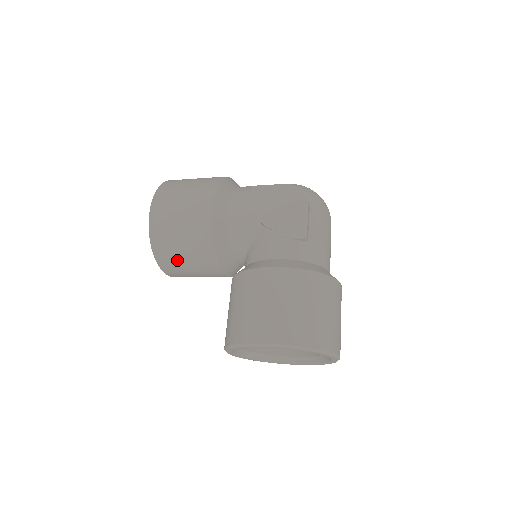
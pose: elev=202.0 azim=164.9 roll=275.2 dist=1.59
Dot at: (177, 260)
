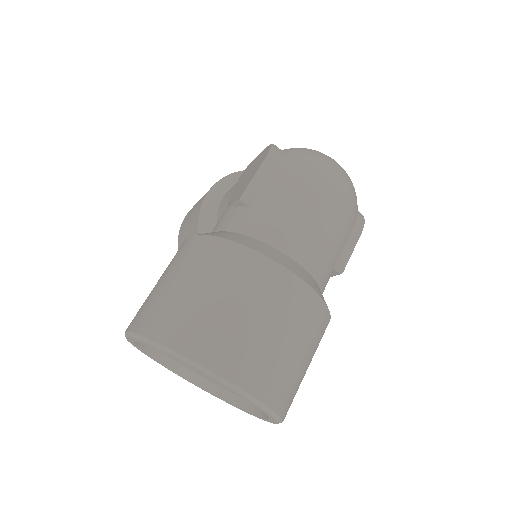
Dot at: occluded
